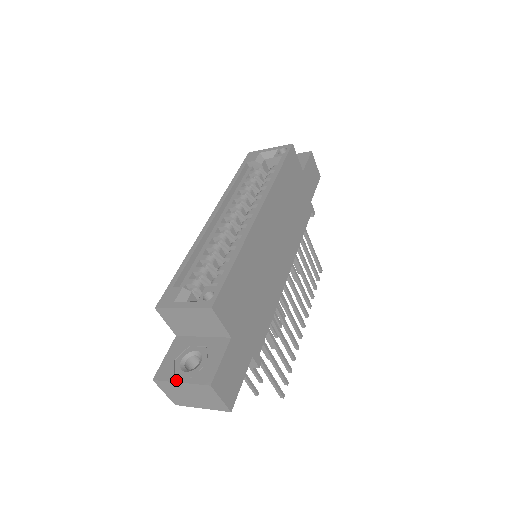
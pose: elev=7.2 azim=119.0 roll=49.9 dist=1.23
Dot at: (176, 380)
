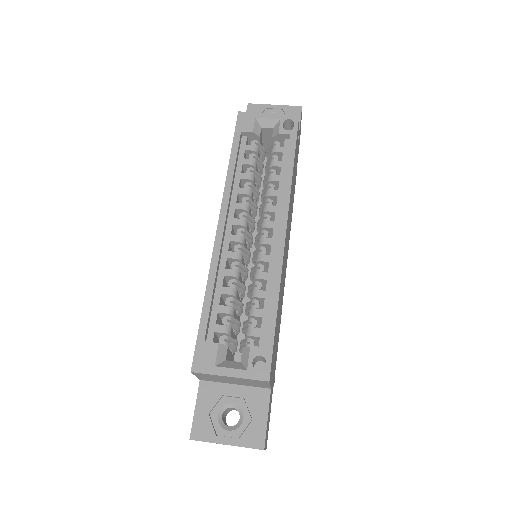
Dot at: (220, 442)
